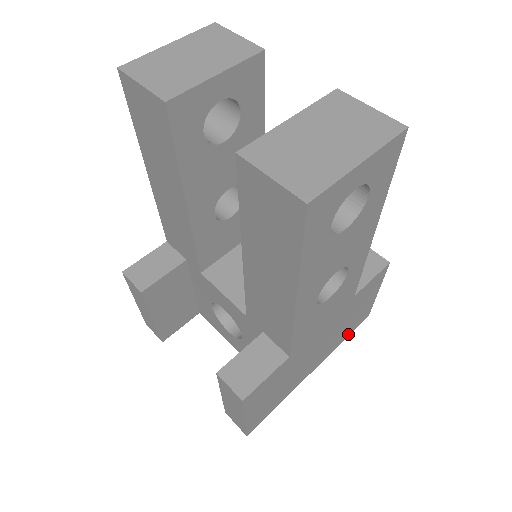
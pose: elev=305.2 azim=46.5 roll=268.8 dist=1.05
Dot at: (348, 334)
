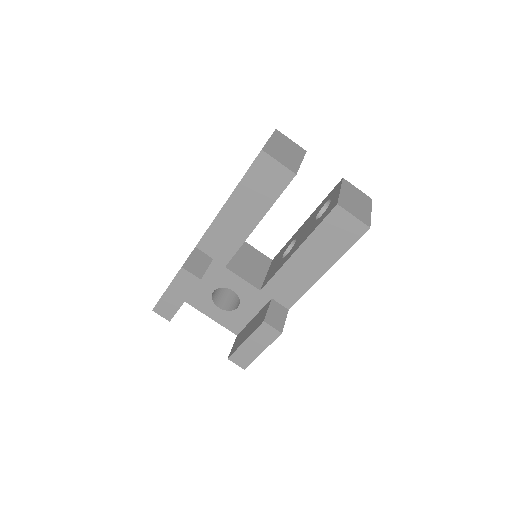
Dot at: occluded
